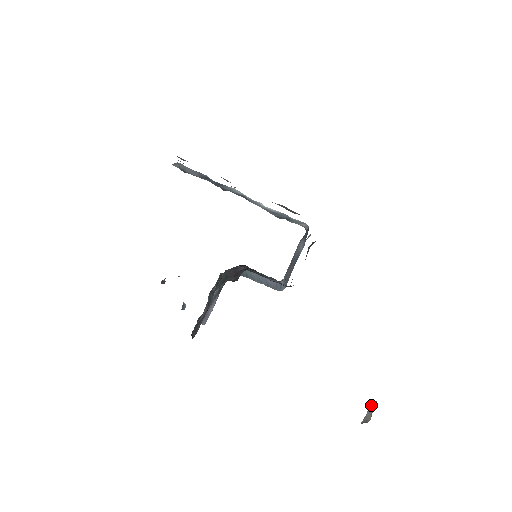
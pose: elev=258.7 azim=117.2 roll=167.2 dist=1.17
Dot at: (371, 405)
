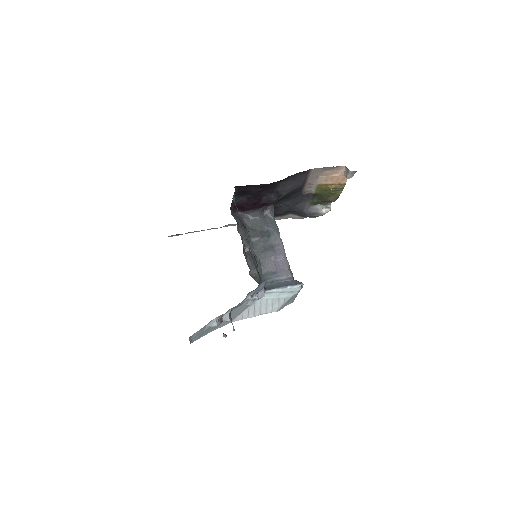
Dot at: (346, 176)
